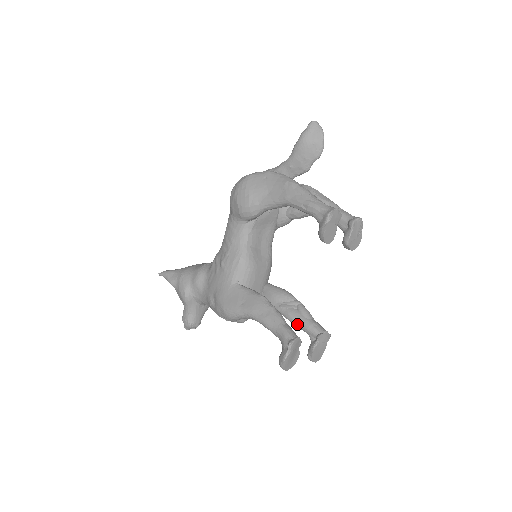
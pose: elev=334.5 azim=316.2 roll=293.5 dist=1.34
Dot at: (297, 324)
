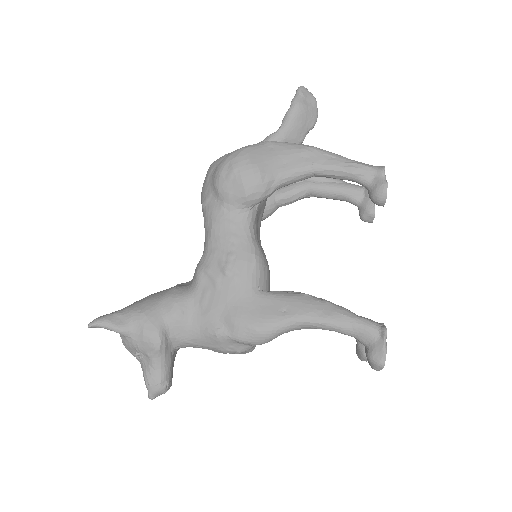
Dot at: occluded
